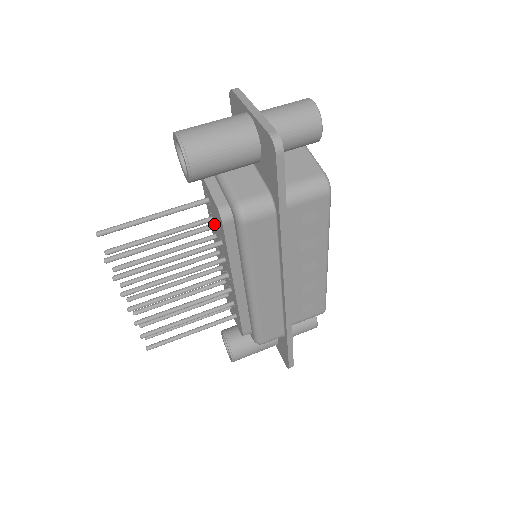
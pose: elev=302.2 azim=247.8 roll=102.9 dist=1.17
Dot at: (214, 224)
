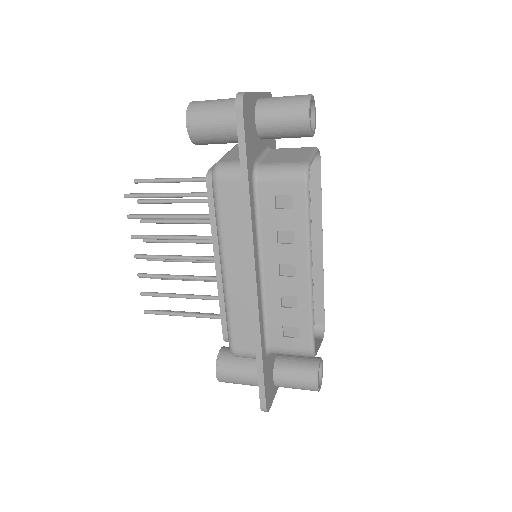
Dot at: occluded
